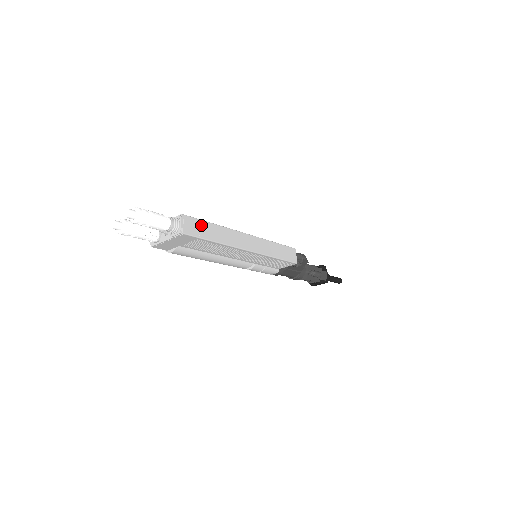
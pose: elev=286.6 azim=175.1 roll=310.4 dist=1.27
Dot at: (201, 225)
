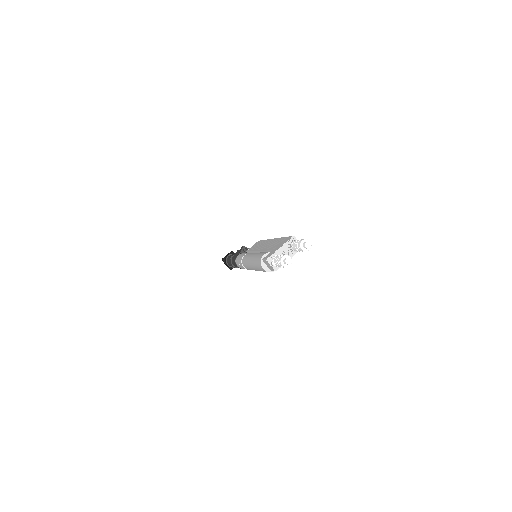
Dot at: occluded
